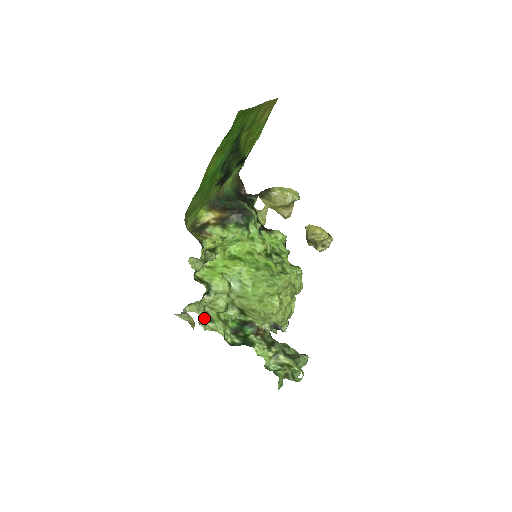
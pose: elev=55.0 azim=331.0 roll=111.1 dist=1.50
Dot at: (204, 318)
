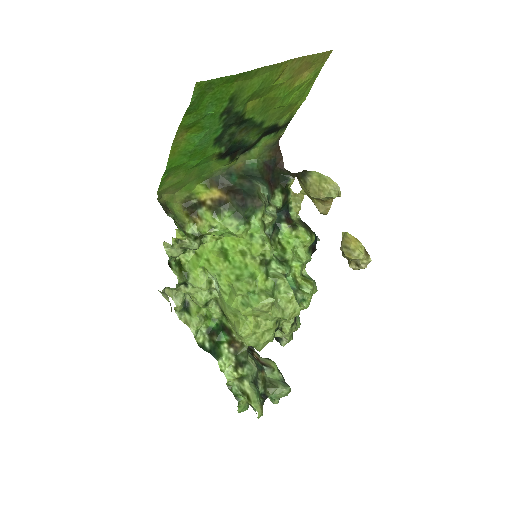
Dot at: (181, 306)
